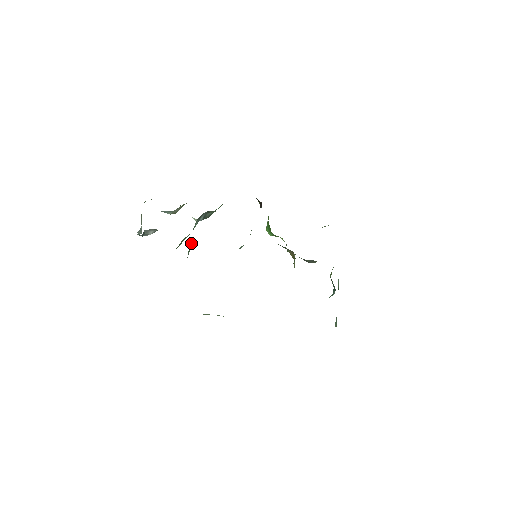
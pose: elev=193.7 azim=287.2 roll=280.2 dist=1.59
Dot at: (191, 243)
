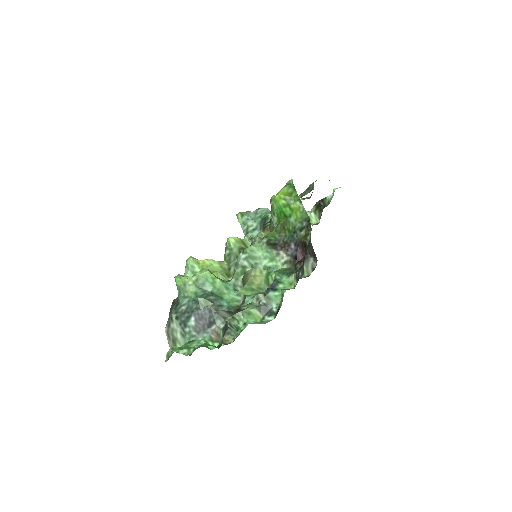
Dot at: (243, 325)
